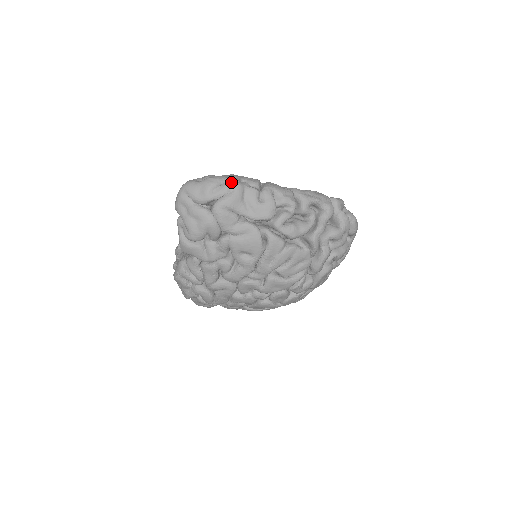
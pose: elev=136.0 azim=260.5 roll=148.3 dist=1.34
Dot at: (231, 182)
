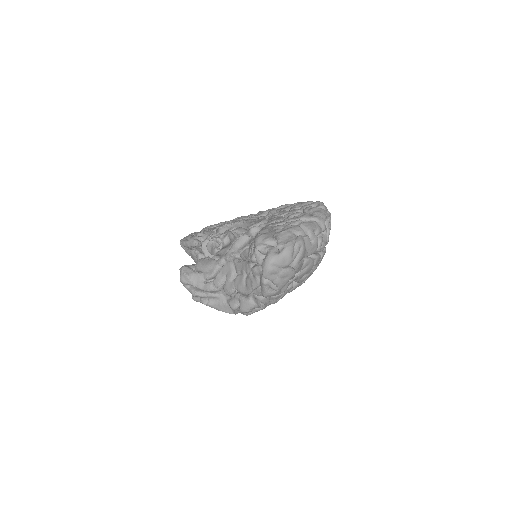
Dot at: (298, 242)
